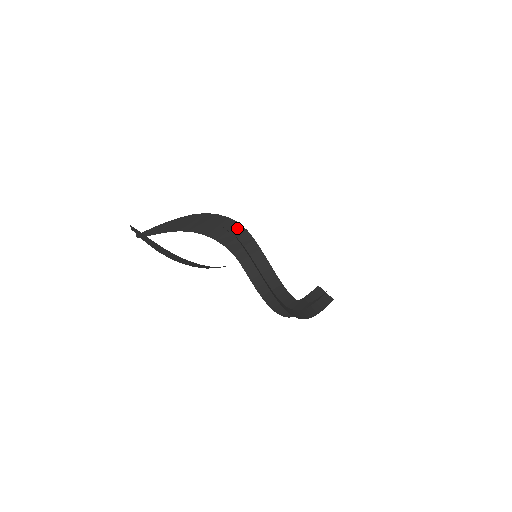
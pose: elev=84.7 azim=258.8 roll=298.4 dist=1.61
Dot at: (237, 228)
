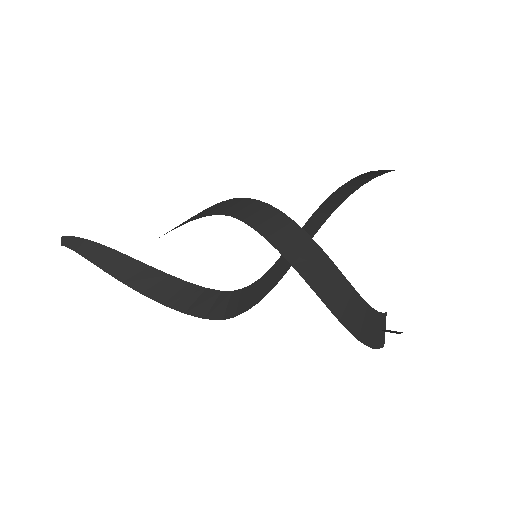
Dot at: (219, 204)
